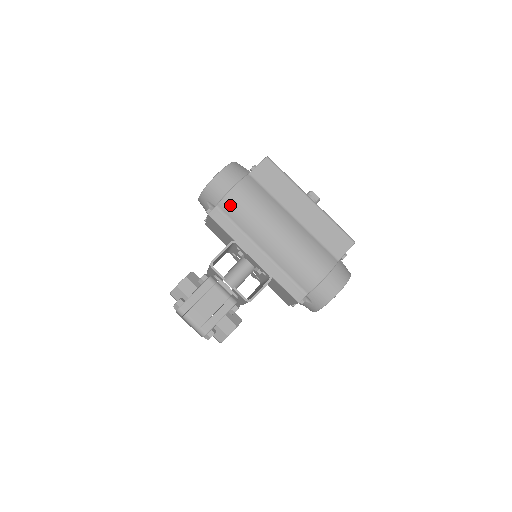
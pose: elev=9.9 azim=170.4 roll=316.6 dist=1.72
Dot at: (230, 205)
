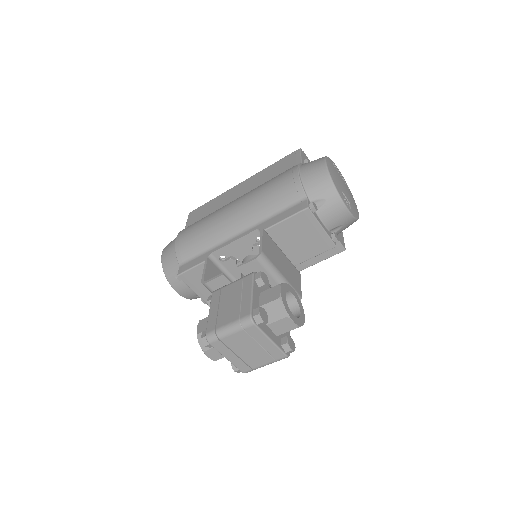
Dot at: (184, 249)
